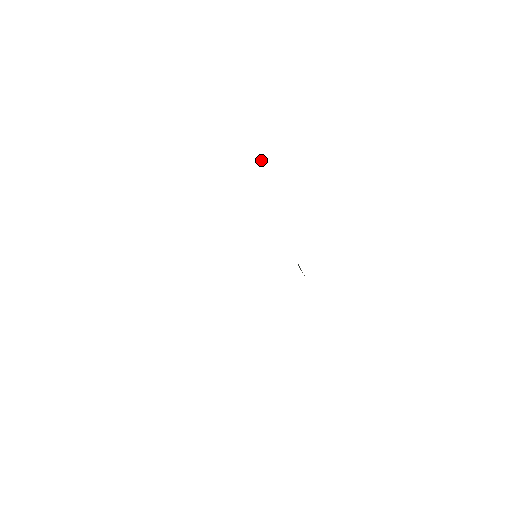
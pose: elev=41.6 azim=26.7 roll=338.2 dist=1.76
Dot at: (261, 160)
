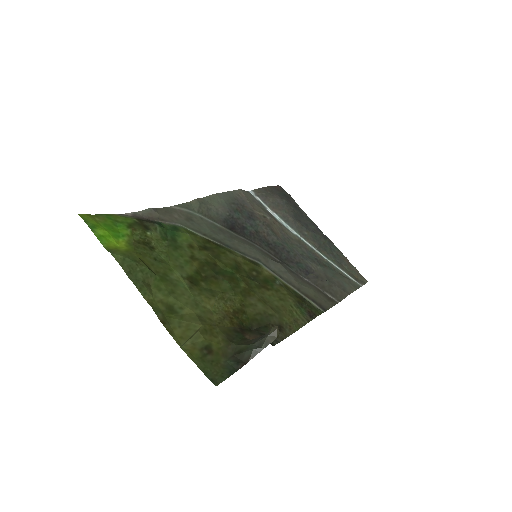
Dot at: (268, 332)
